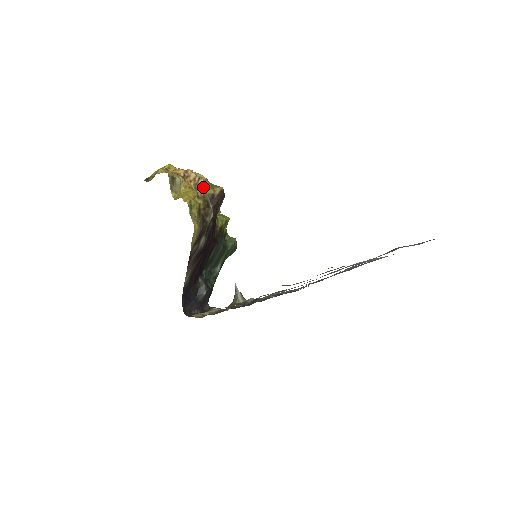
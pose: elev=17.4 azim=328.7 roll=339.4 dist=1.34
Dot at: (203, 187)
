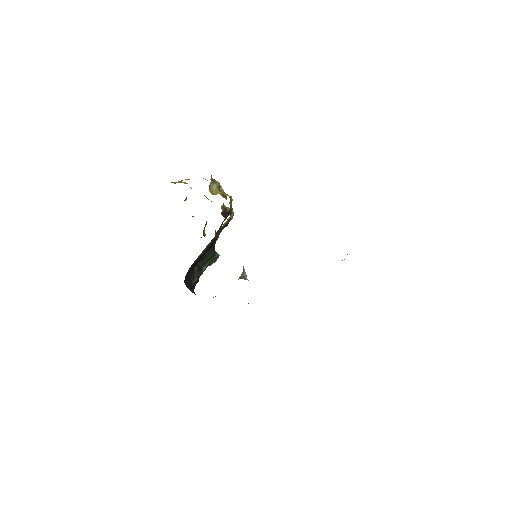
Dot at: (226, 199)
